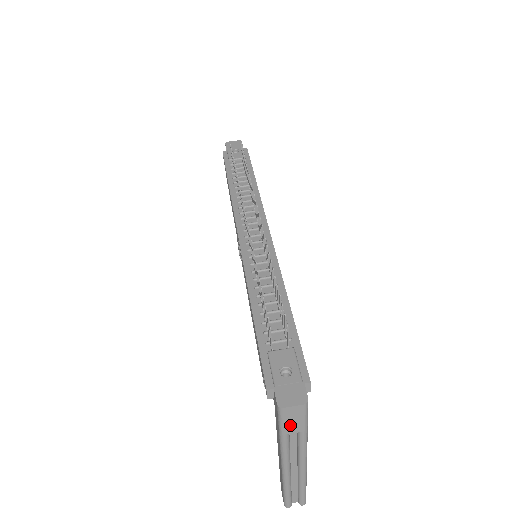
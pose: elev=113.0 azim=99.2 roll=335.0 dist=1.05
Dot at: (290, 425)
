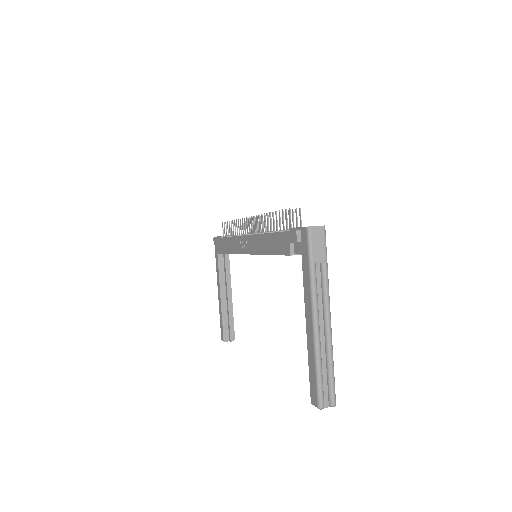
Dot at: (316, 251)
